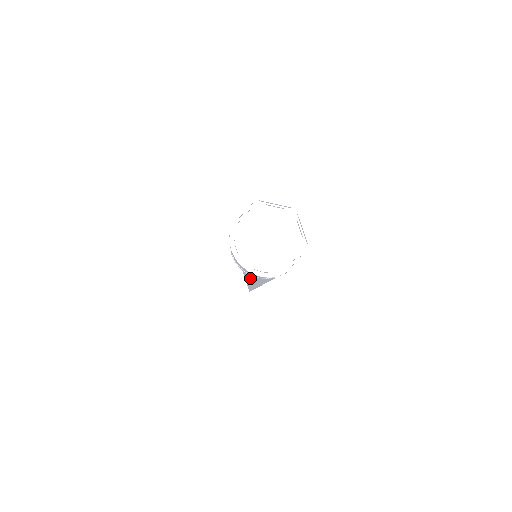
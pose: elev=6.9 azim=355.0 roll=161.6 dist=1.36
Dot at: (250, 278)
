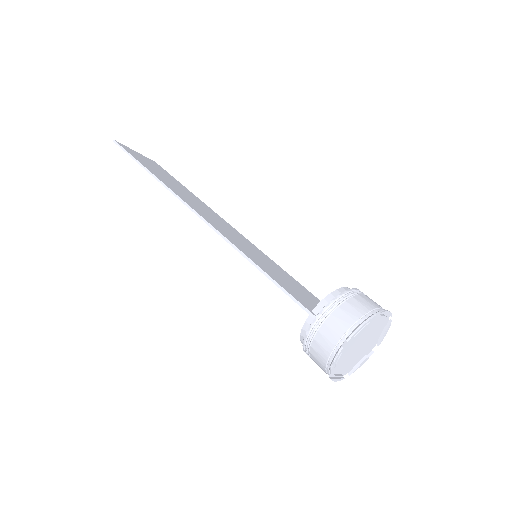
Dot at: occluded
